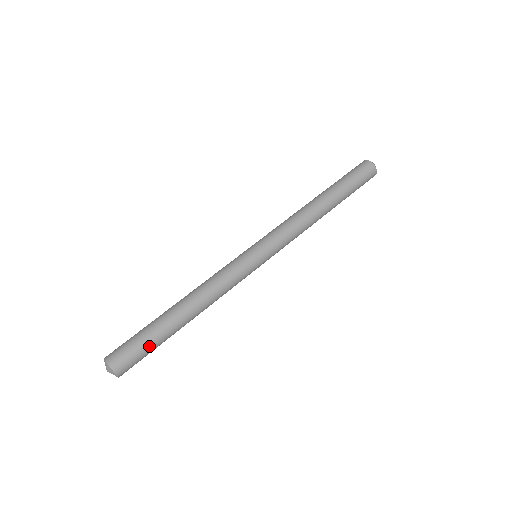
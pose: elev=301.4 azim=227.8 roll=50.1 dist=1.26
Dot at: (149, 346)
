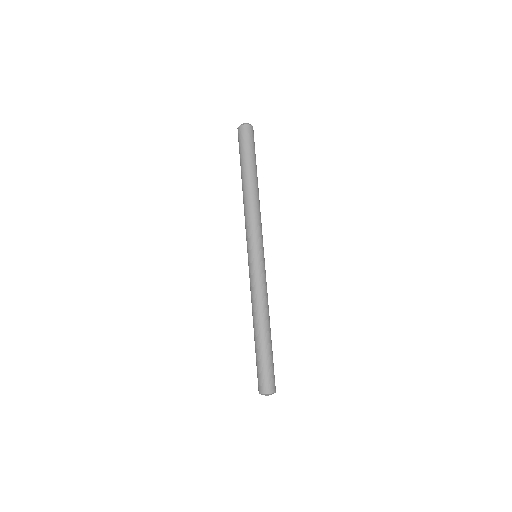
Dot at: (268, 363)
